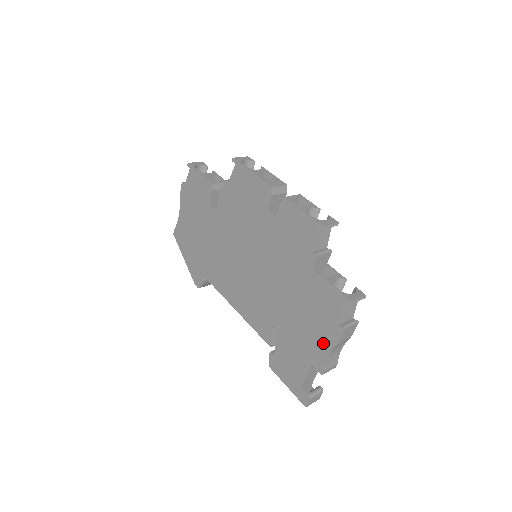
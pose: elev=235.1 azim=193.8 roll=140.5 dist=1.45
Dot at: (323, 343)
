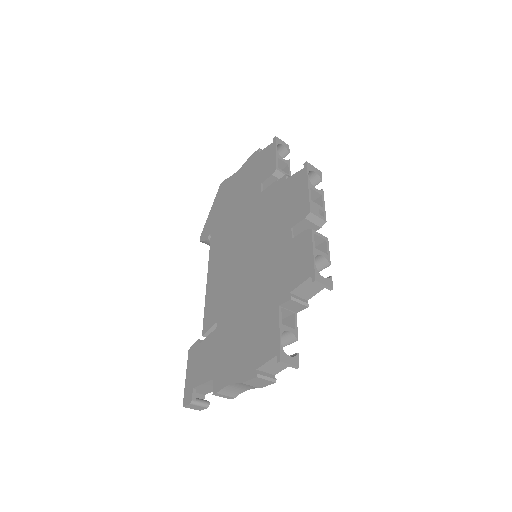
Dot at: (235, 371)
